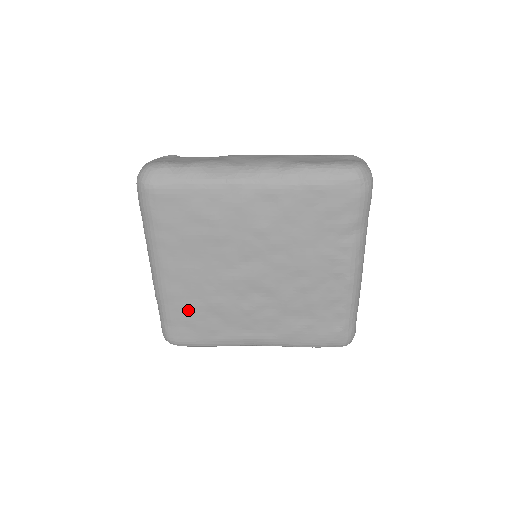
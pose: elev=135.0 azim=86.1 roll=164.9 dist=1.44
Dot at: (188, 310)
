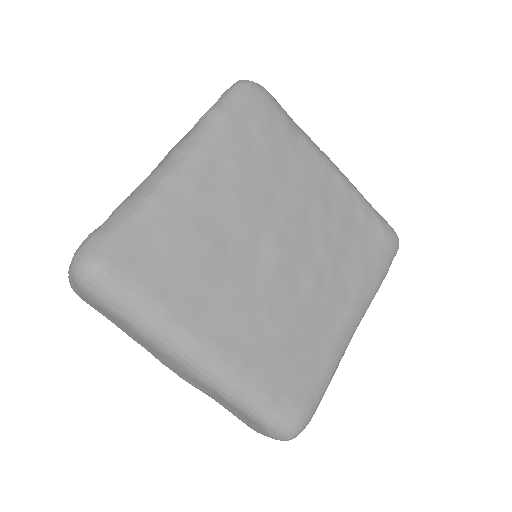
Dot at: (272, 364)
